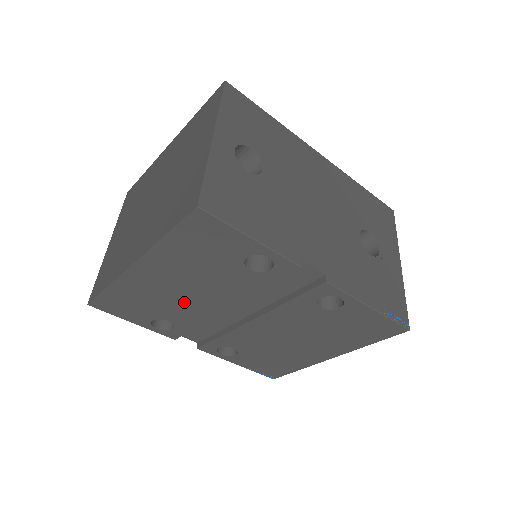
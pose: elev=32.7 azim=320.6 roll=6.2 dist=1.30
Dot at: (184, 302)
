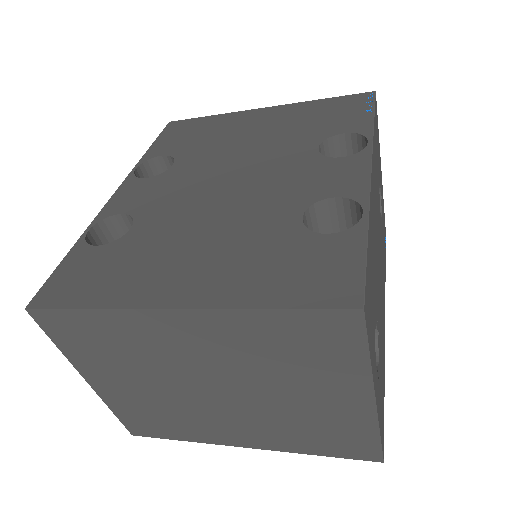
Dot at: occluded
